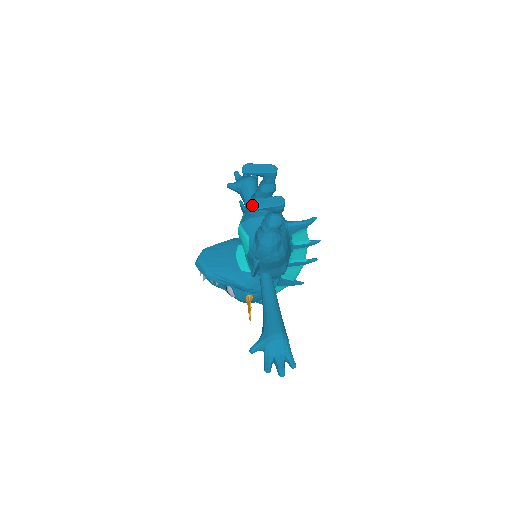
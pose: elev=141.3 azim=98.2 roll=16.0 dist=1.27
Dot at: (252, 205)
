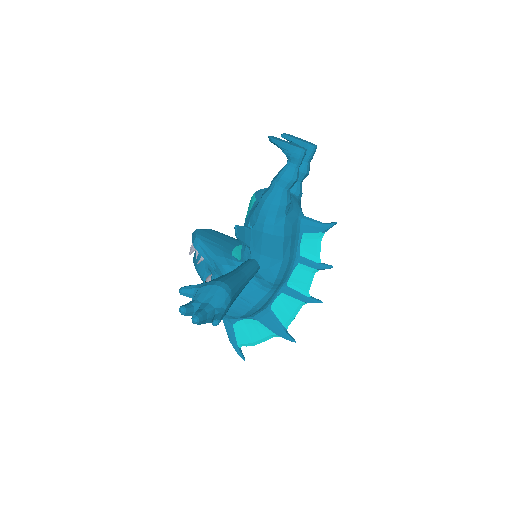
Dot at: (271, 137)
